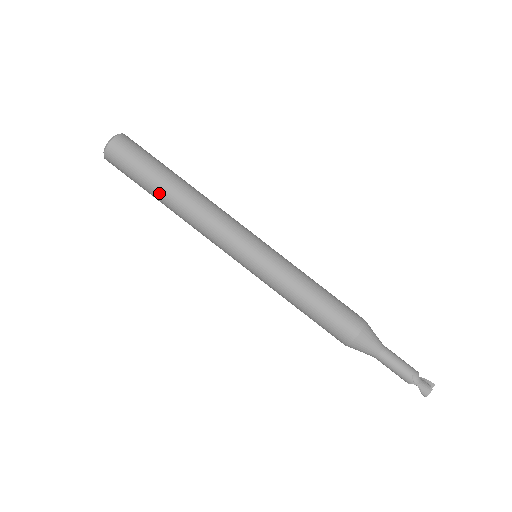
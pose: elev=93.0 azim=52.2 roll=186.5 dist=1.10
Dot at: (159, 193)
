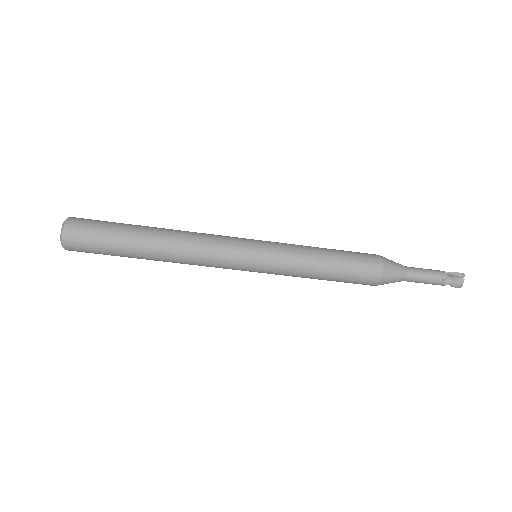
Dot at: (138, 257)
